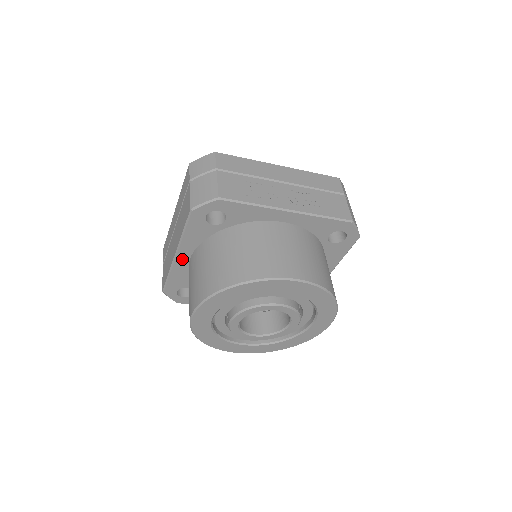
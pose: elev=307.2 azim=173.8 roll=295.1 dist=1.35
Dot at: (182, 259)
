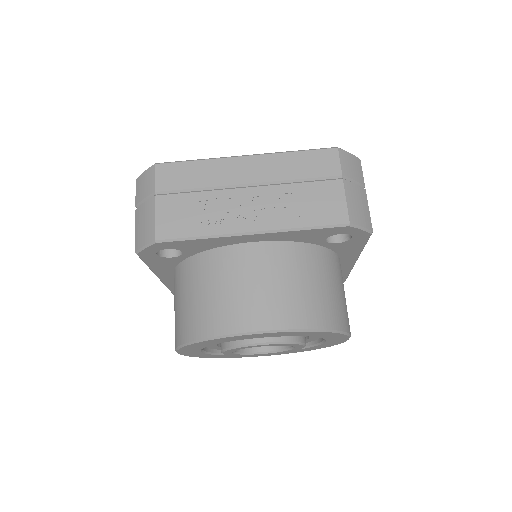
Dot at: (168, 279)
